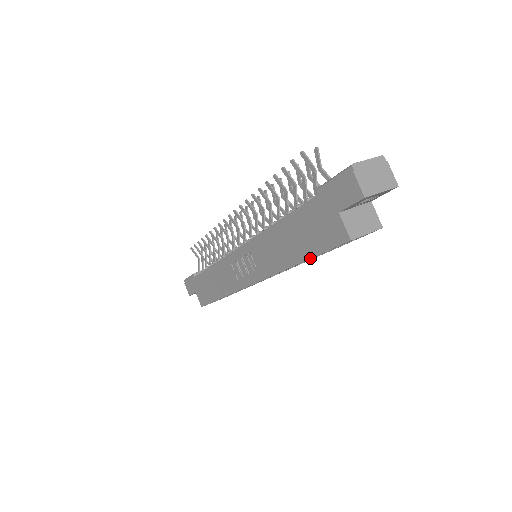
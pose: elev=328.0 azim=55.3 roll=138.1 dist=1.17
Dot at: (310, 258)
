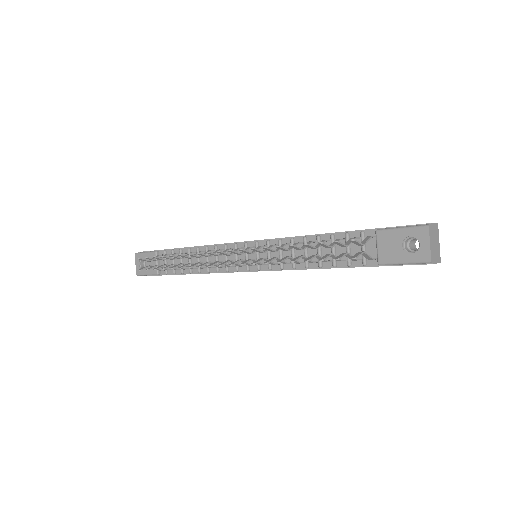
Dot at: occluded
